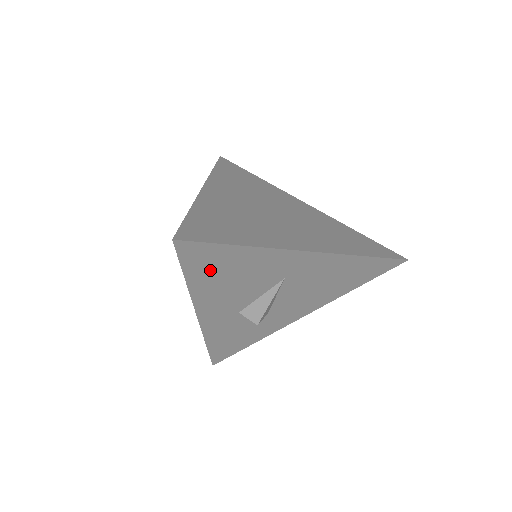
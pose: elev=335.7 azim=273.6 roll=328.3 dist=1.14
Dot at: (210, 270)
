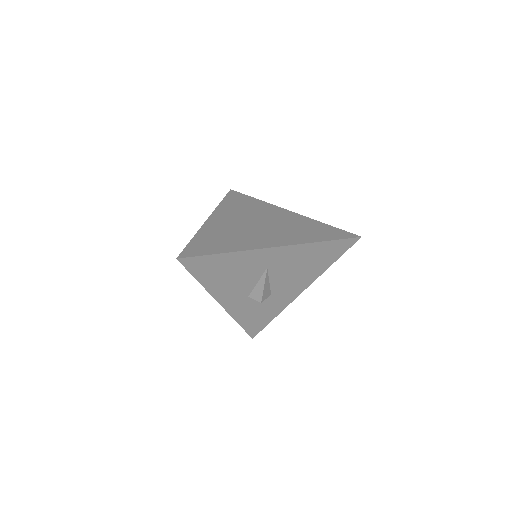
Dot at: (210, 272)
